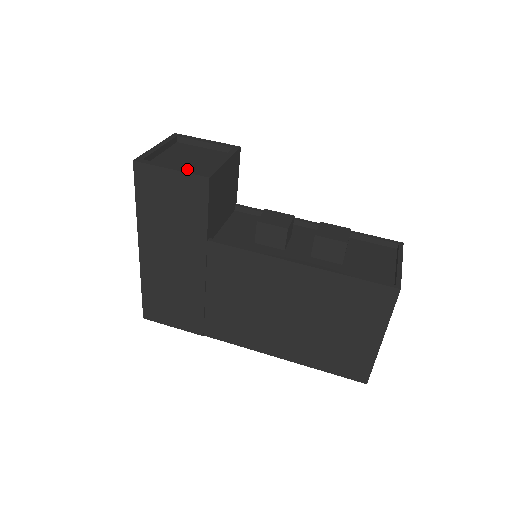
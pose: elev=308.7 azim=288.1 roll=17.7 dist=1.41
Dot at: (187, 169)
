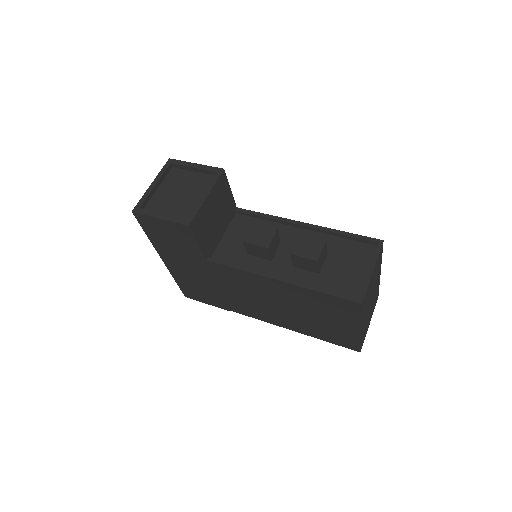
Dot at: (172, 216)
